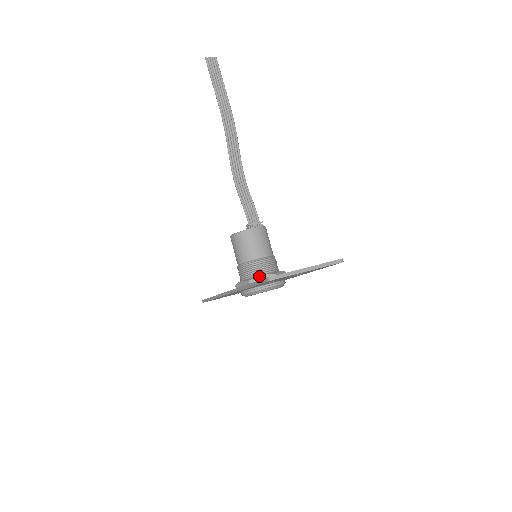
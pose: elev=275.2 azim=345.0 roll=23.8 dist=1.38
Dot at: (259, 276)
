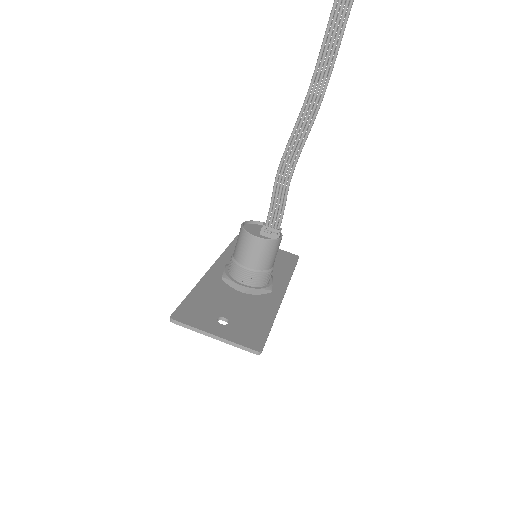
Dot at: (232, 281)
